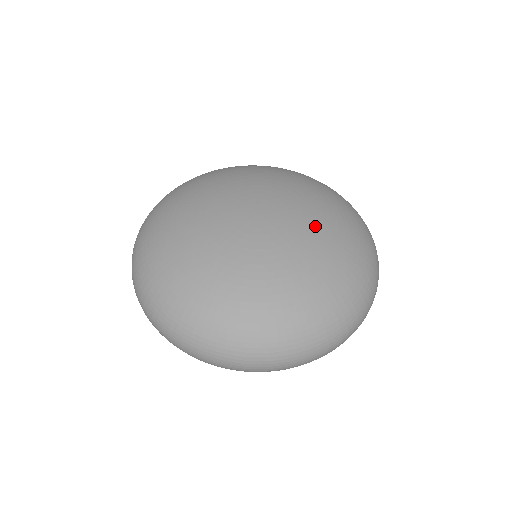
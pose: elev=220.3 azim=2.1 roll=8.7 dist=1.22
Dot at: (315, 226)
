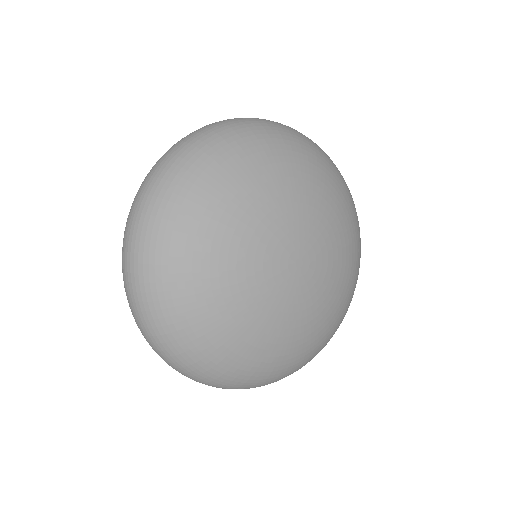
Dot at: (340, 247)
